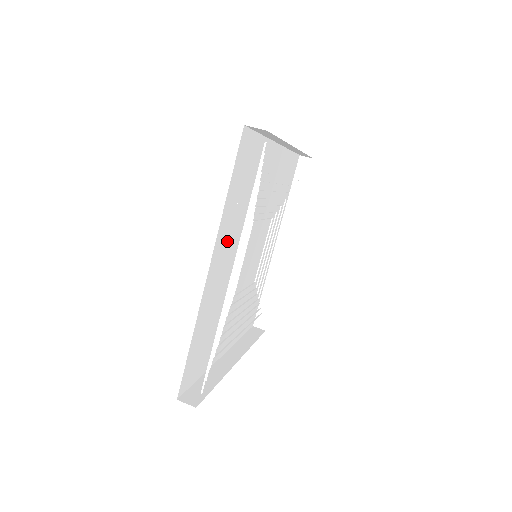
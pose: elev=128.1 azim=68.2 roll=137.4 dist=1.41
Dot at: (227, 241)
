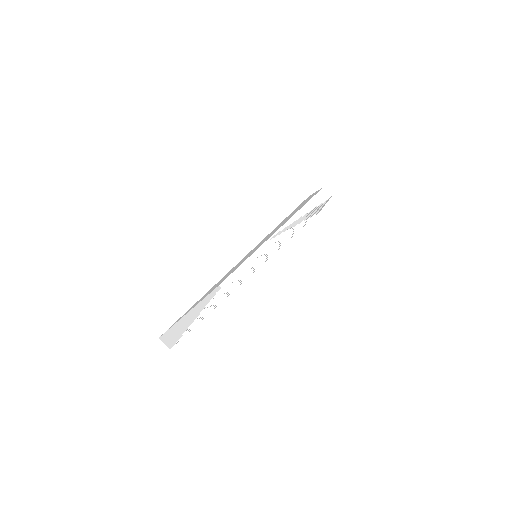
Dot at: occluded
